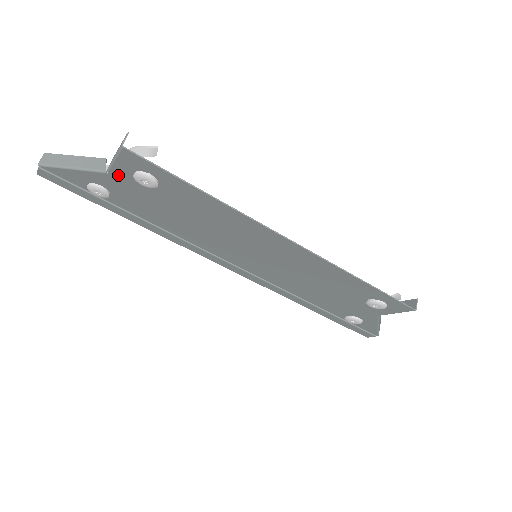
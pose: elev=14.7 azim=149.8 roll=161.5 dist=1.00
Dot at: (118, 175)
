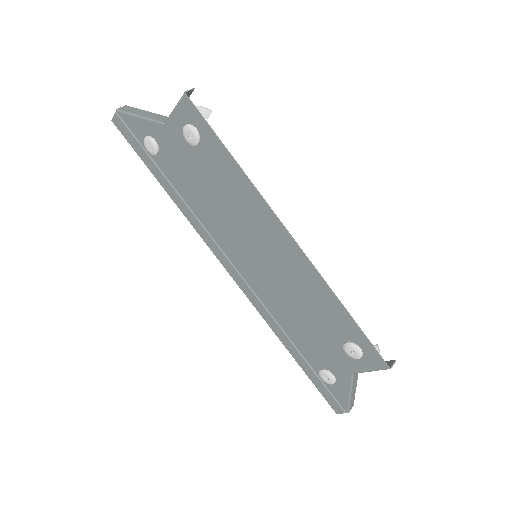
Dot at: (172, 128)
